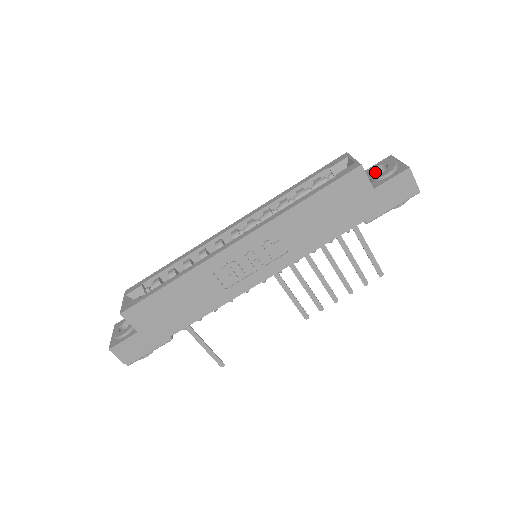
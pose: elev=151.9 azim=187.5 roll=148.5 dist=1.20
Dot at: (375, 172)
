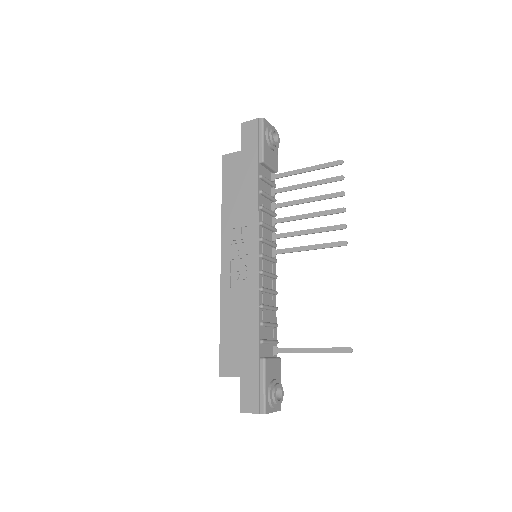
Dot at: occluded
